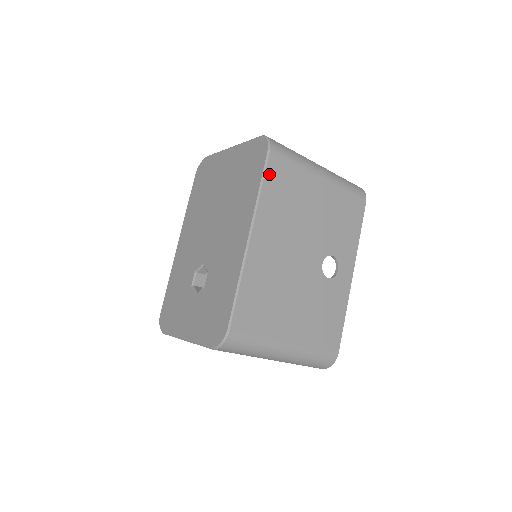
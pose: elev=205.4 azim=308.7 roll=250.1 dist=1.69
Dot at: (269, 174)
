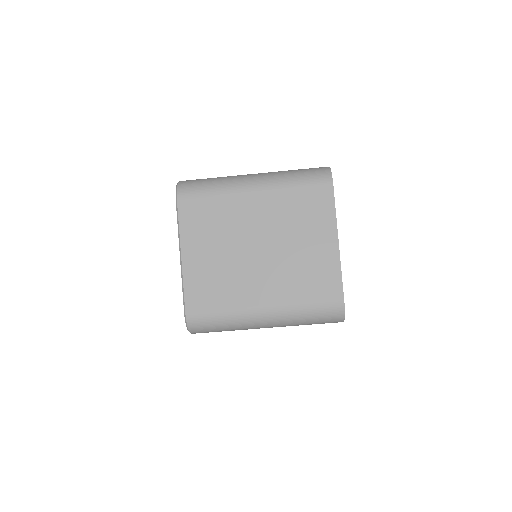
Dot at: occluded
